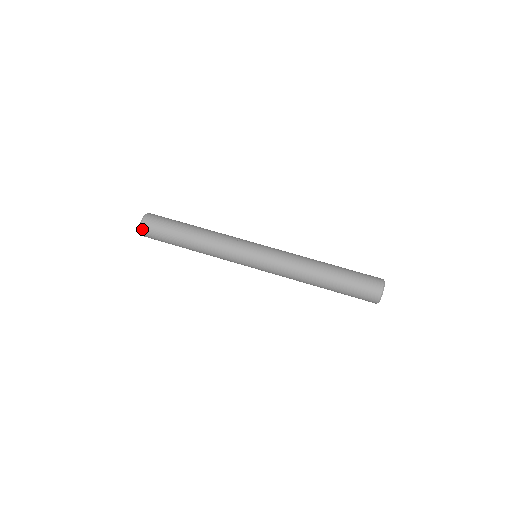
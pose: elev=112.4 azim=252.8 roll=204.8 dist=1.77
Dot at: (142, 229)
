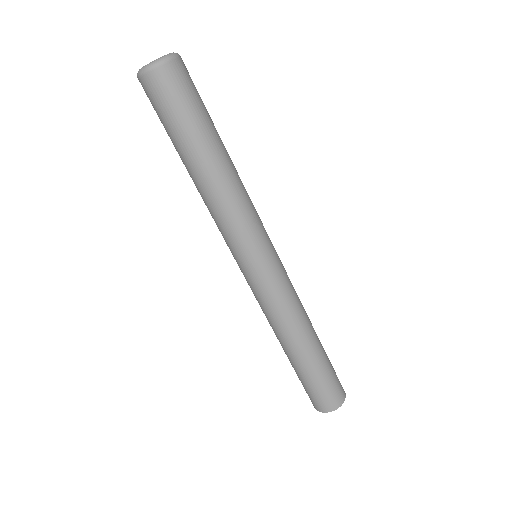
Dot at: (149, 73)
